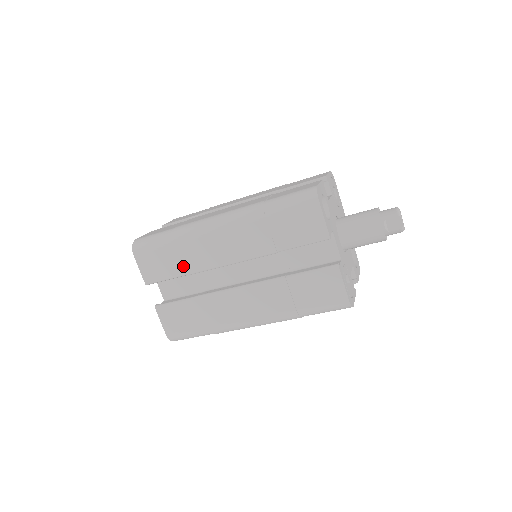
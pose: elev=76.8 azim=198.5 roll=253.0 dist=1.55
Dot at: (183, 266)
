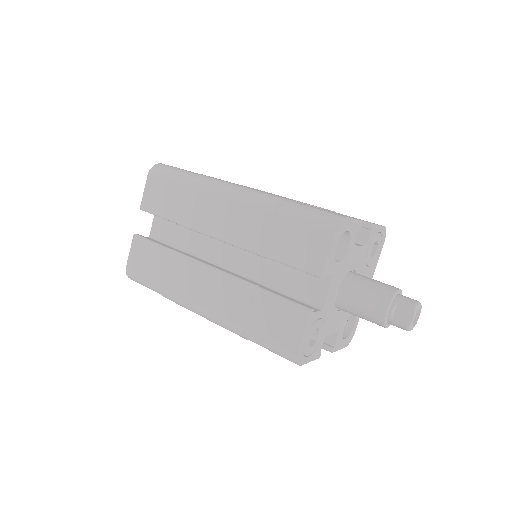
Dot at: (179, 212)
